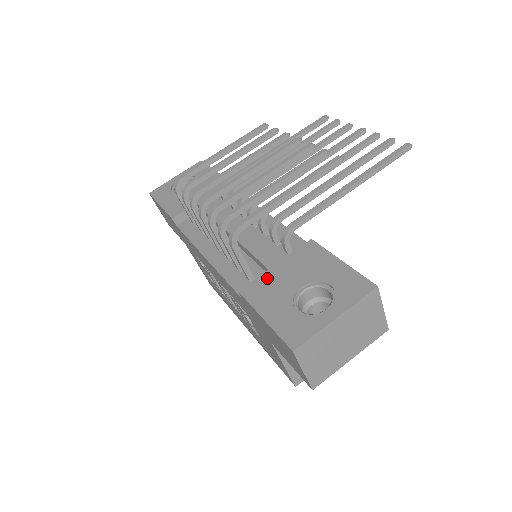
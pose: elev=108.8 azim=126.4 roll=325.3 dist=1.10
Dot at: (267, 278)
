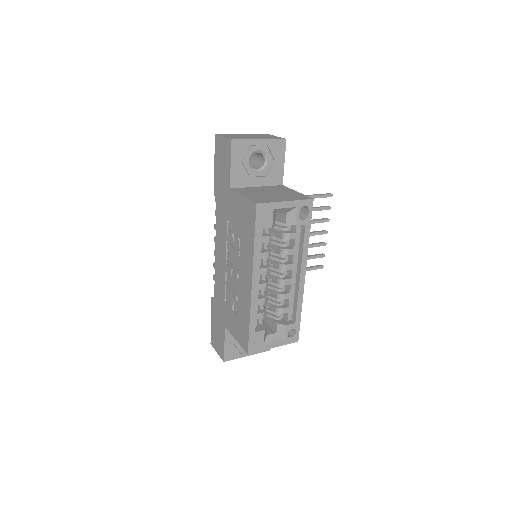
Dot at: occluded
